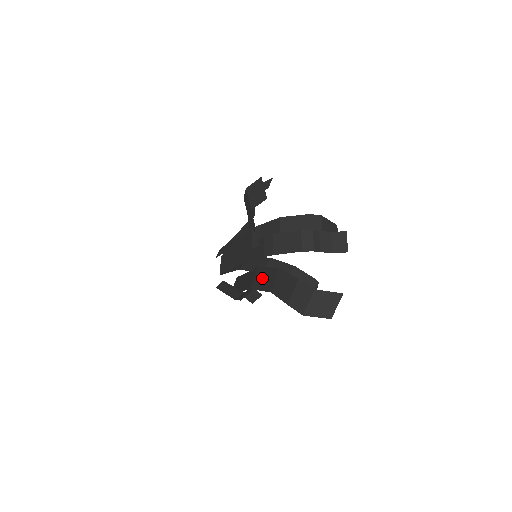
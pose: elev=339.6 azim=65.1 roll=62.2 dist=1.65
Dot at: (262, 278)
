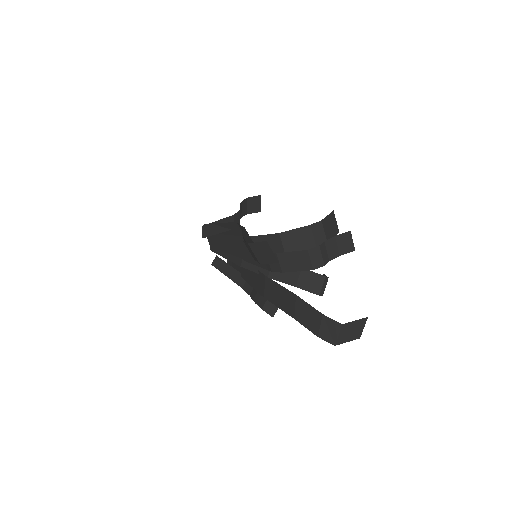
Dot at: (276, 294)
